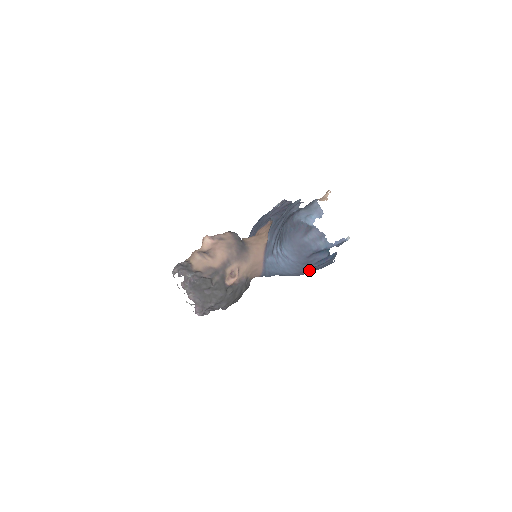
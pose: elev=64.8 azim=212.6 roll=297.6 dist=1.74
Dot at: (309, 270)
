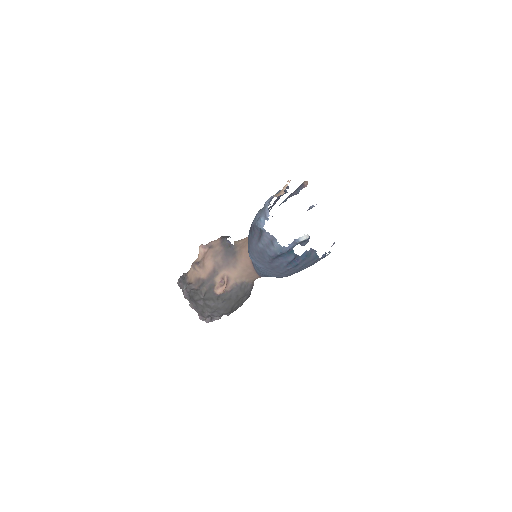
Dot at: (288, 272)
